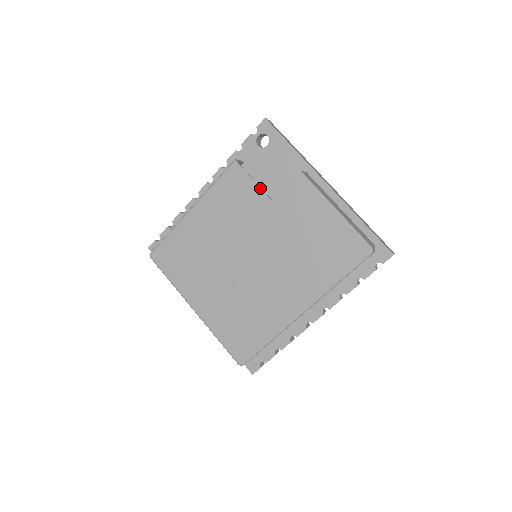
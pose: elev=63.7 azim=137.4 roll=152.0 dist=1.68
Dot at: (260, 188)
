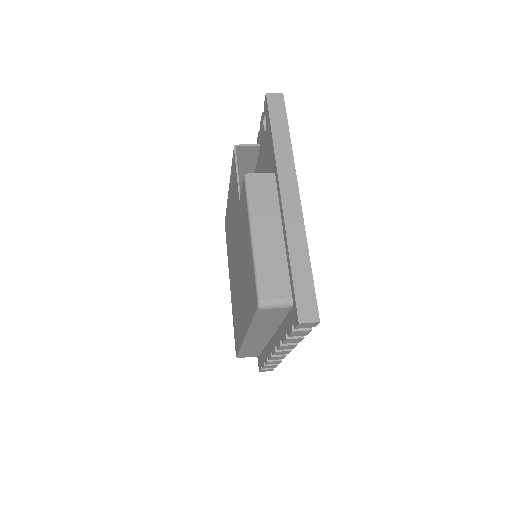
Dot at: (237, 184)
